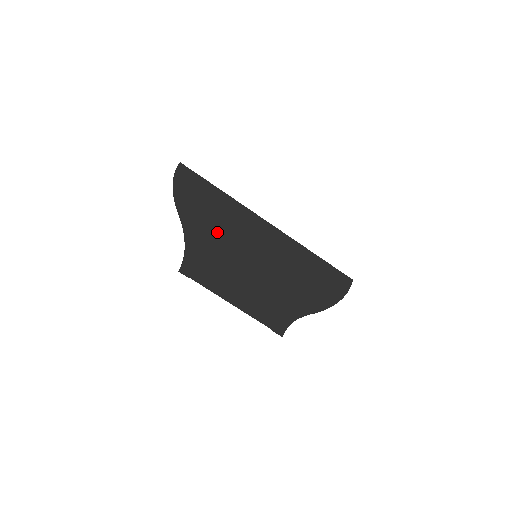
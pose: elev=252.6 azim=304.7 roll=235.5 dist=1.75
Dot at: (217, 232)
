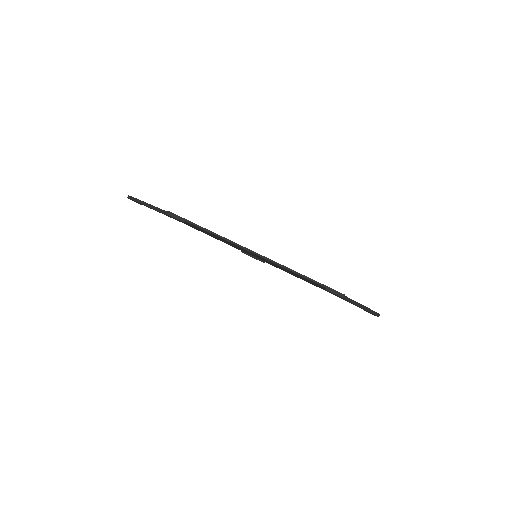
Dot at: occluded
